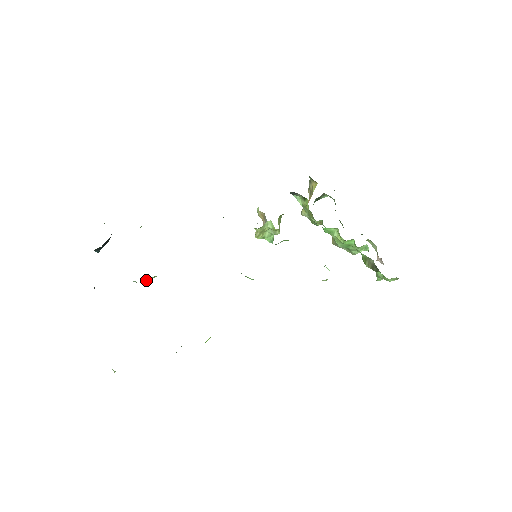
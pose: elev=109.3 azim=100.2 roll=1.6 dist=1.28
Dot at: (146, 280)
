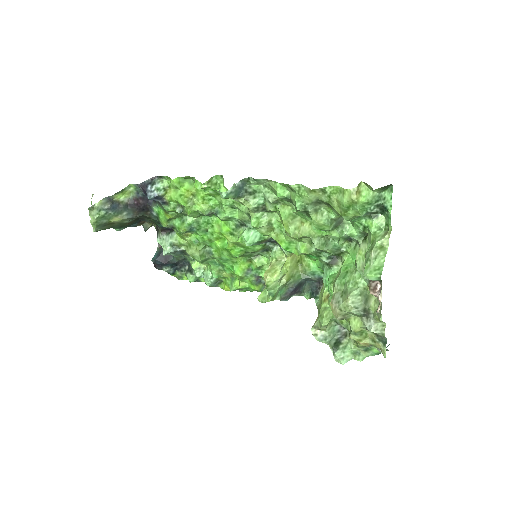
Dot at: (172, 235)
